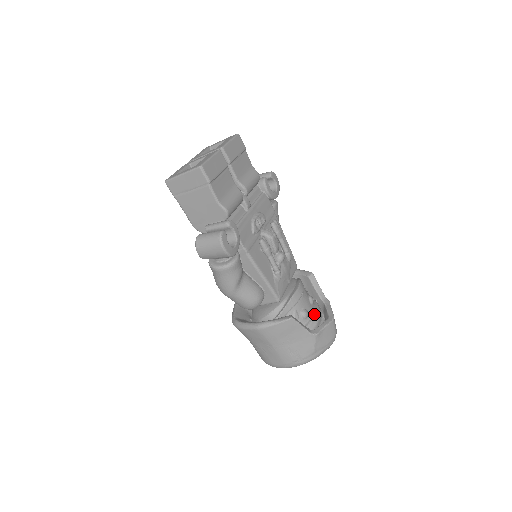
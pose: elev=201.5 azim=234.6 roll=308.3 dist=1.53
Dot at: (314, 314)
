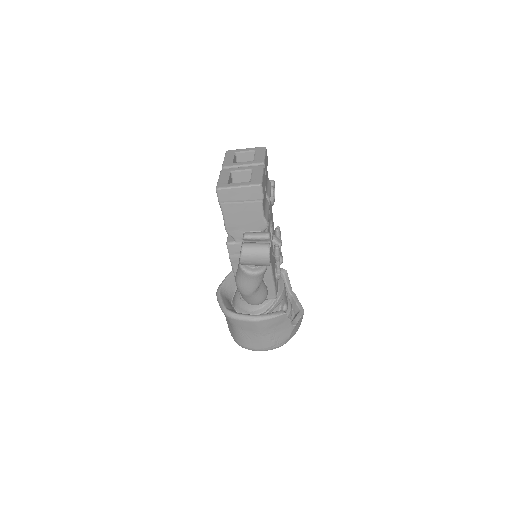
Dot at: (290, 307)
